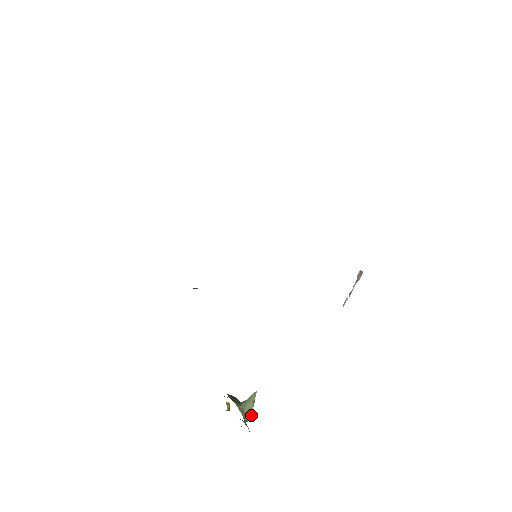
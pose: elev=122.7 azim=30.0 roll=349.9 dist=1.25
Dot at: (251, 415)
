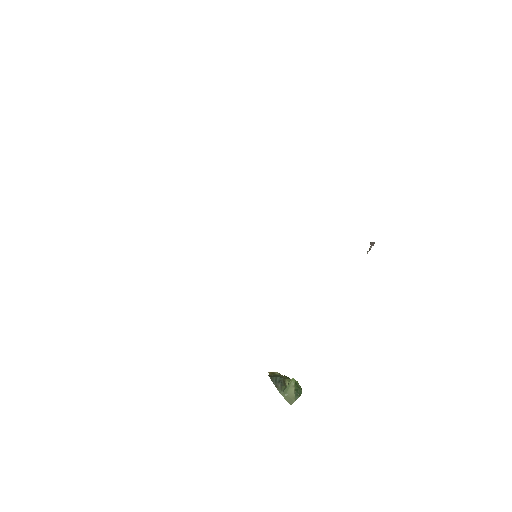
Dot at: (295, 396)
